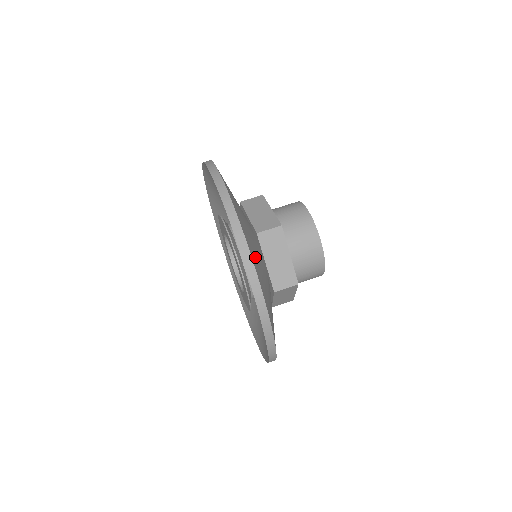
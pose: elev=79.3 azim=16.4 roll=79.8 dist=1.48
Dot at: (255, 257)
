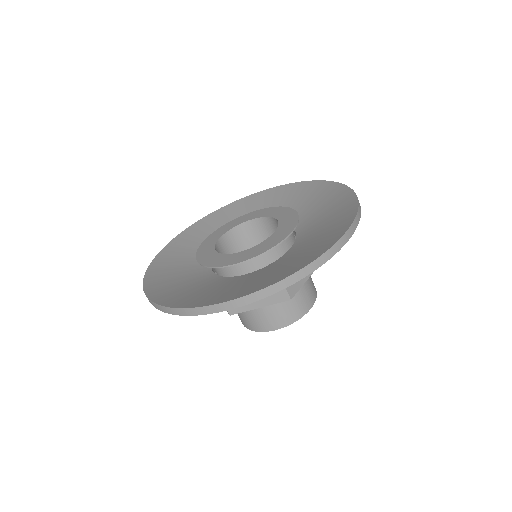
Dot at: occluded
